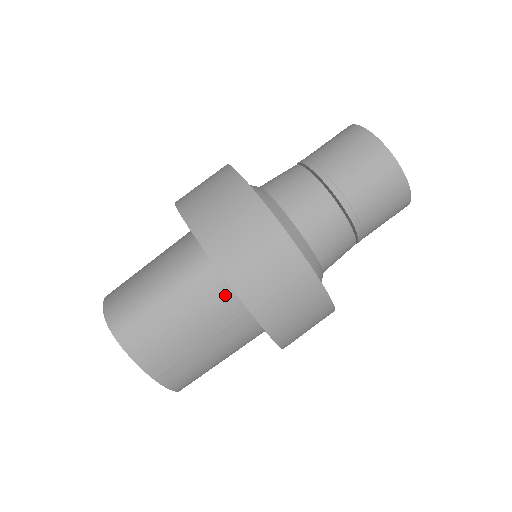
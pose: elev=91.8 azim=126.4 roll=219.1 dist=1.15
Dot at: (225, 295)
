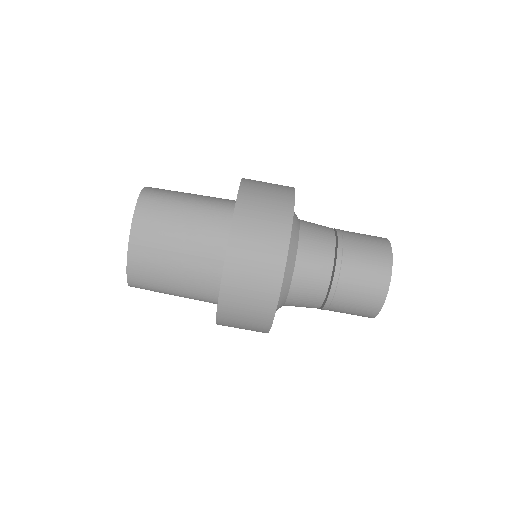
Dot at: (221, 234)
